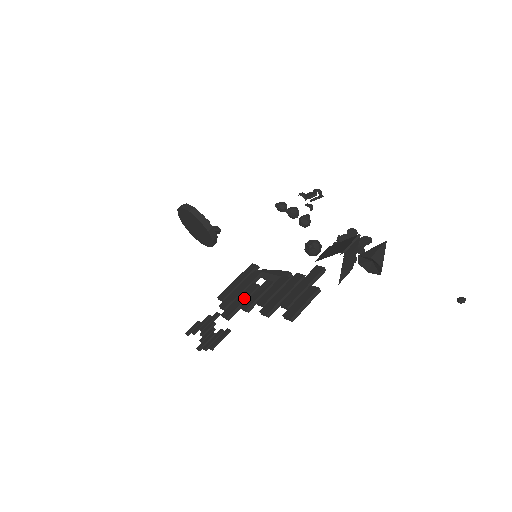
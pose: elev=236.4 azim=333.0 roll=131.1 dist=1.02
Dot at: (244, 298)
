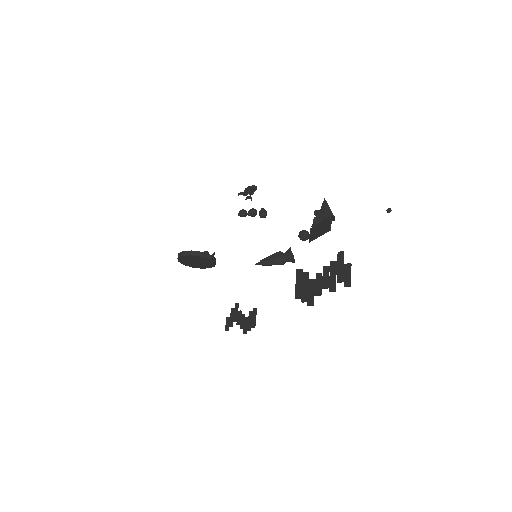
Dot at: (312, 290)
